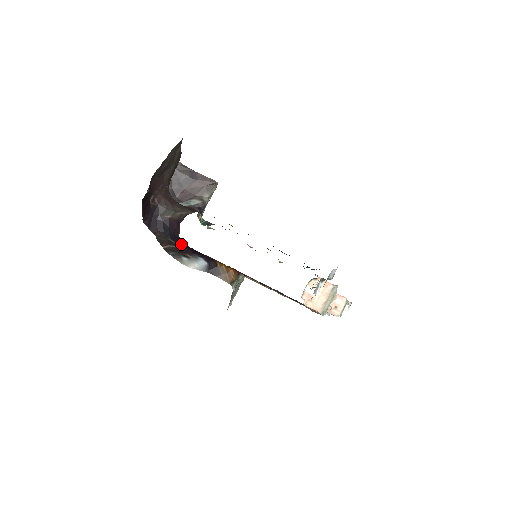
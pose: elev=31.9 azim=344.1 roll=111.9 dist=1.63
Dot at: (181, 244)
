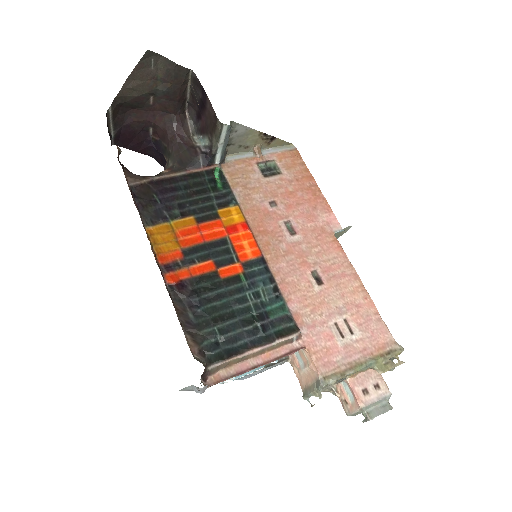
Dot at: occluded
